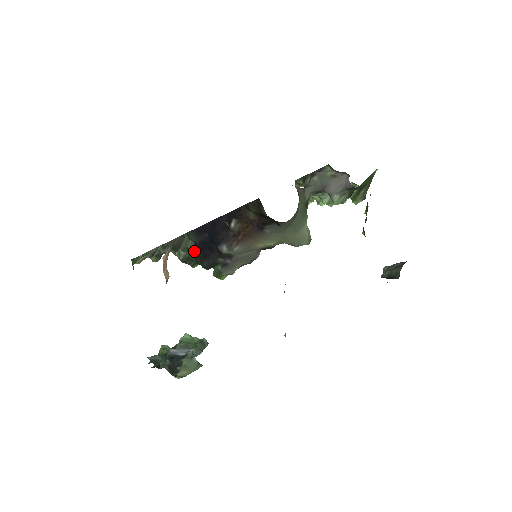
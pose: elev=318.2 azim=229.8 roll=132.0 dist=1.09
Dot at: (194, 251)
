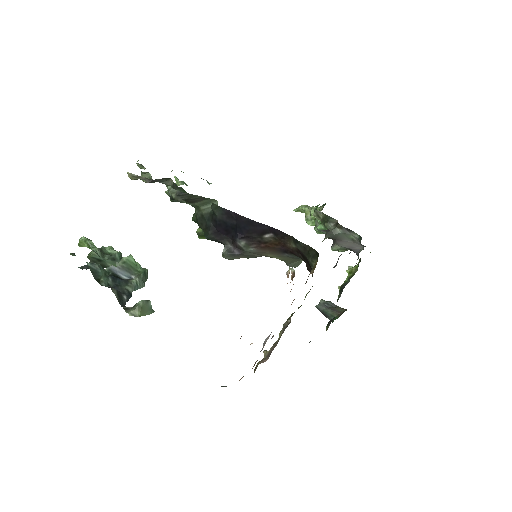
Dot at: (205, 216)
